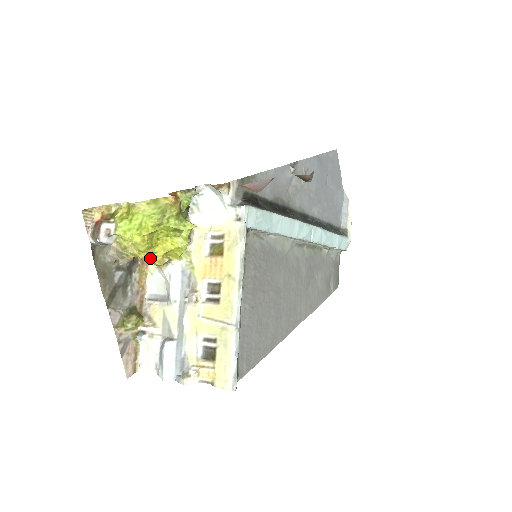
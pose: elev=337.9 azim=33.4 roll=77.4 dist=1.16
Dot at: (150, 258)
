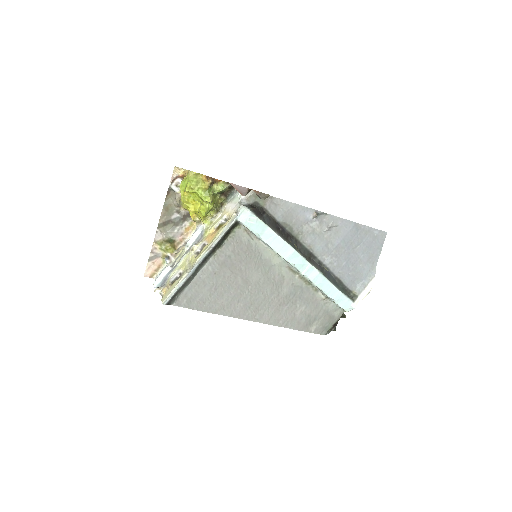
Dot at: (190, 212)
